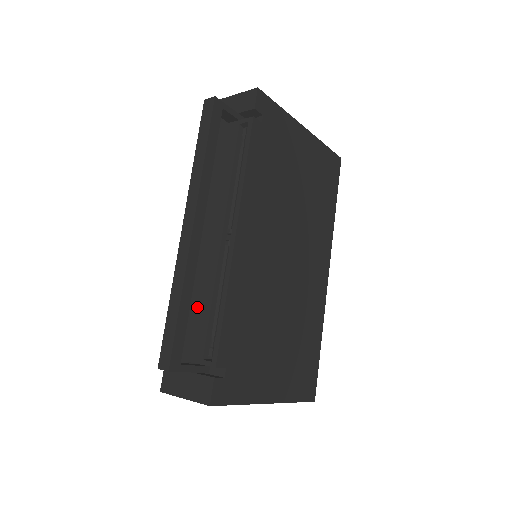
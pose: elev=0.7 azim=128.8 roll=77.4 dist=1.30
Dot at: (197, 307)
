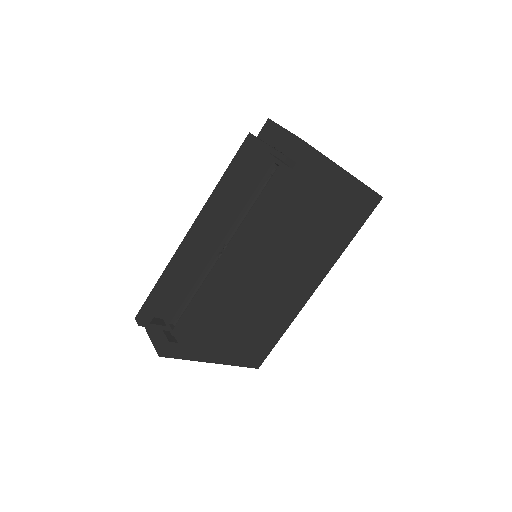
Dot at: (182, 285)
